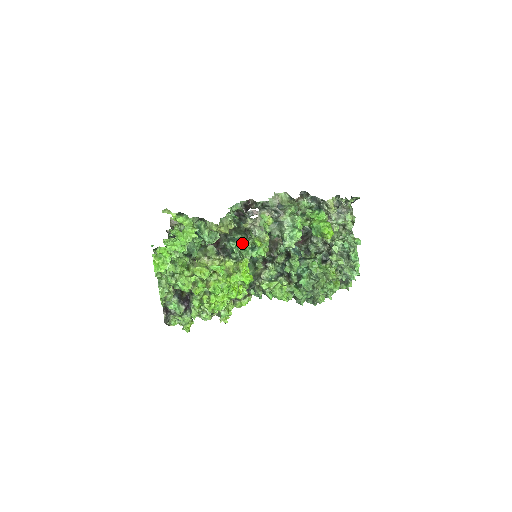
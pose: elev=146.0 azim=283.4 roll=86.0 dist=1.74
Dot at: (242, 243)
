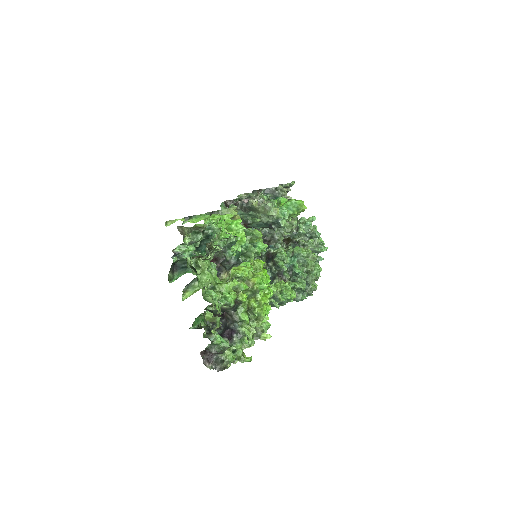
Dot at: occluded
